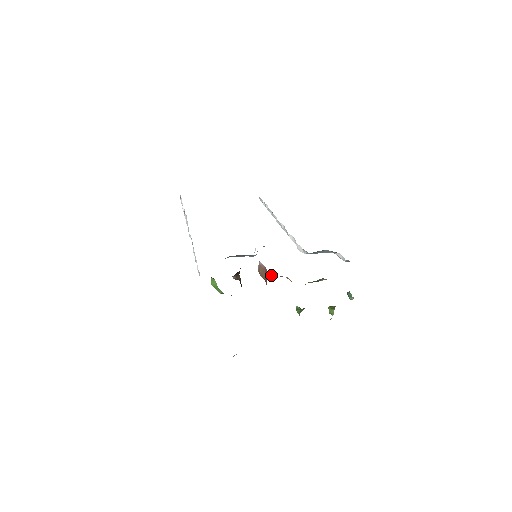
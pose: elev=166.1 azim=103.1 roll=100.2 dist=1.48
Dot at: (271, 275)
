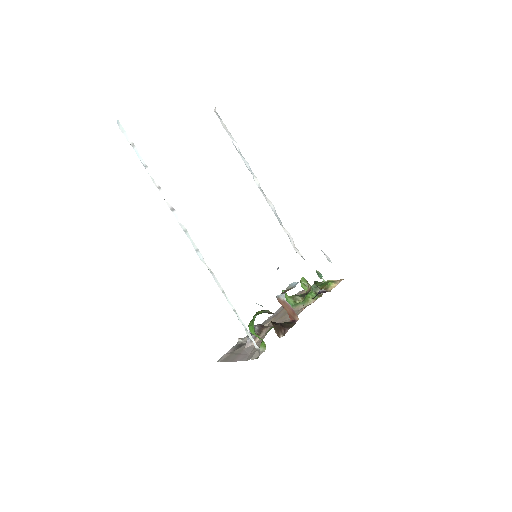
Dot at: occluded
